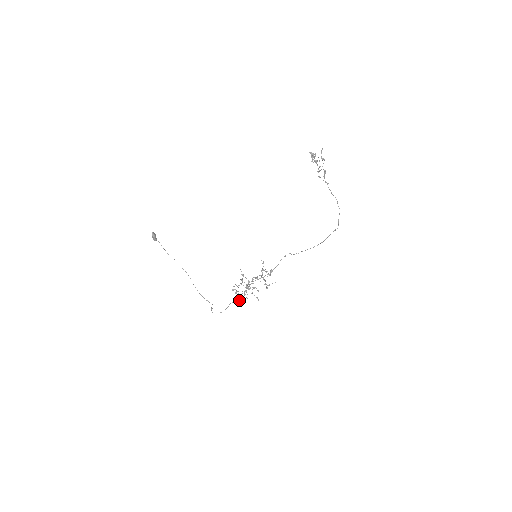
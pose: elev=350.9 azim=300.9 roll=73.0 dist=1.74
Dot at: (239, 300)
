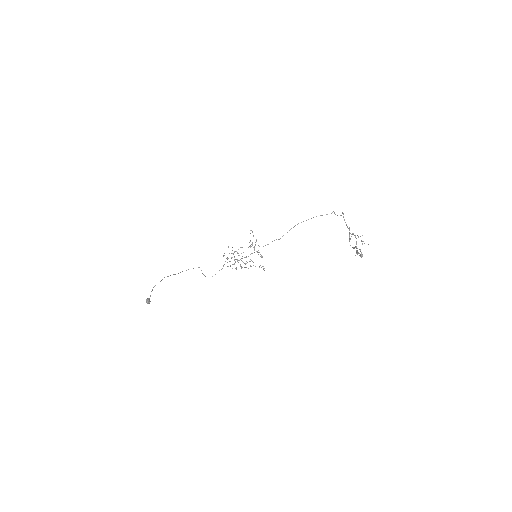
Dot at: (236, 269)
